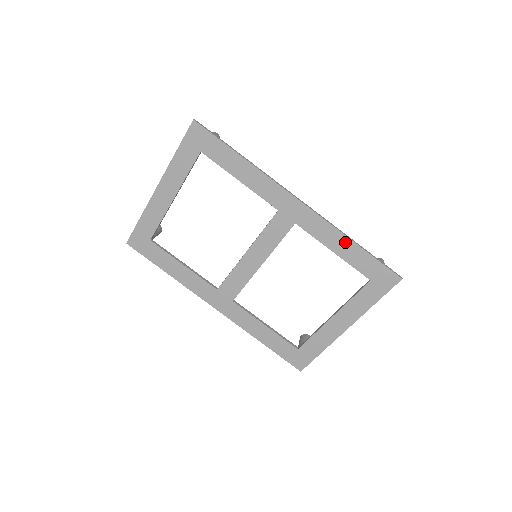
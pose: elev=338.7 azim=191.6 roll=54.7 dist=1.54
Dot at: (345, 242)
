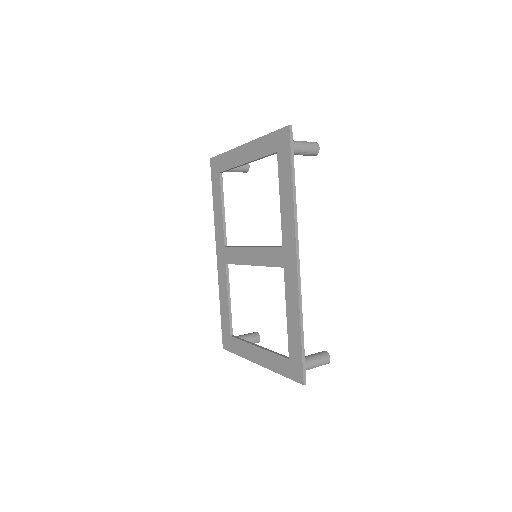
Dot at: (296, 318)
